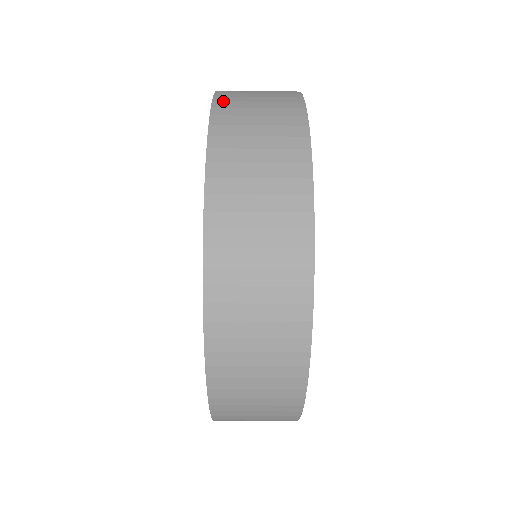
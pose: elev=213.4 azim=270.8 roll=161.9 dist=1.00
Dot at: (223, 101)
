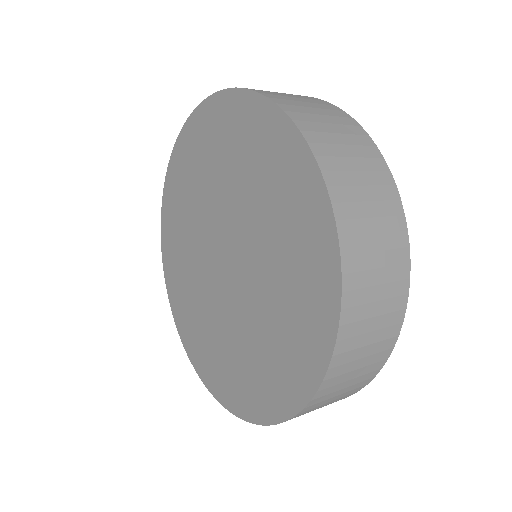
Dot at: (312, 406)
